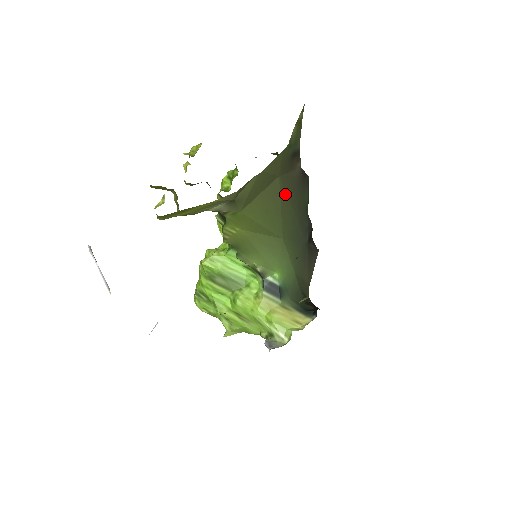
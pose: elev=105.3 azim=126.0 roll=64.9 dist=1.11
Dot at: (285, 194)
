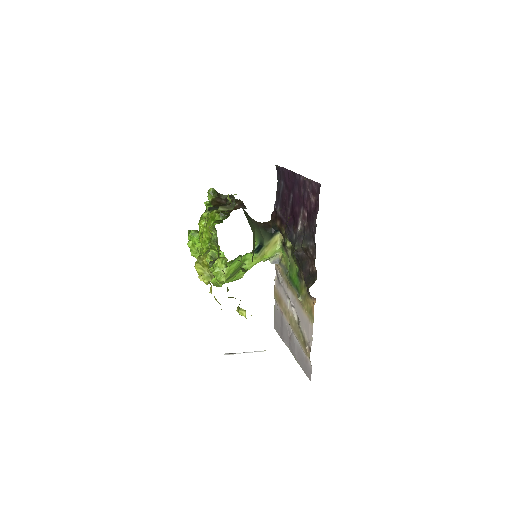
Dot at: occluded
